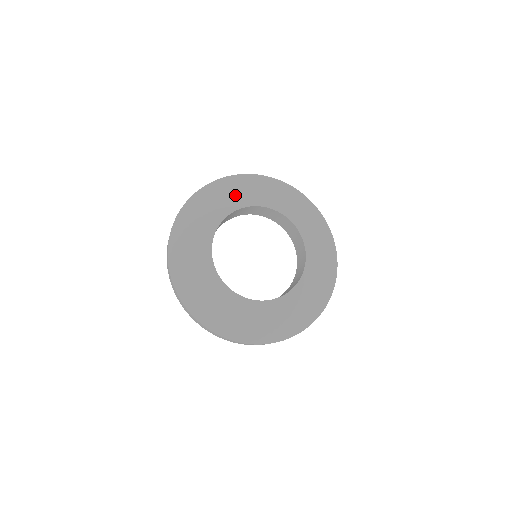
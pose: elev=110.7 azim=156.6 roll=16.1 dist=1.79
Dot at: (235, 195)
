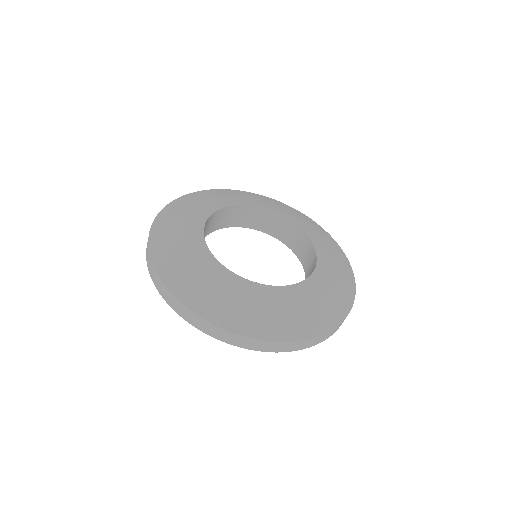
Dot at: (255, 200)
